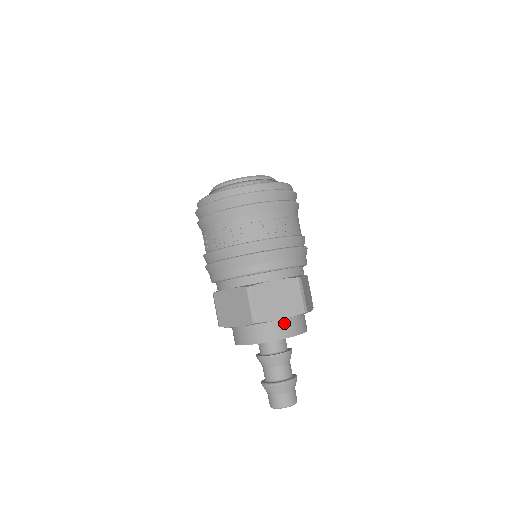
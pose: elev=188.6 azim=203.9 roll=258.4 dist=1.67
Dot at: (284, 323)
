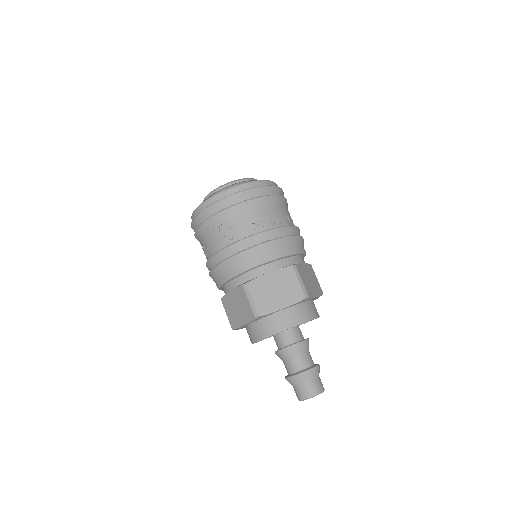
Dot at: (313, 304)
